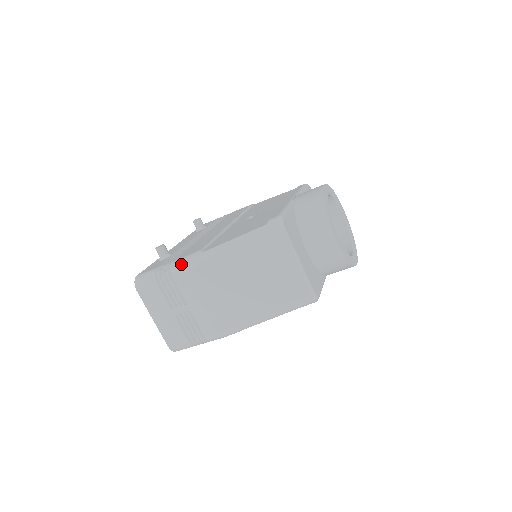
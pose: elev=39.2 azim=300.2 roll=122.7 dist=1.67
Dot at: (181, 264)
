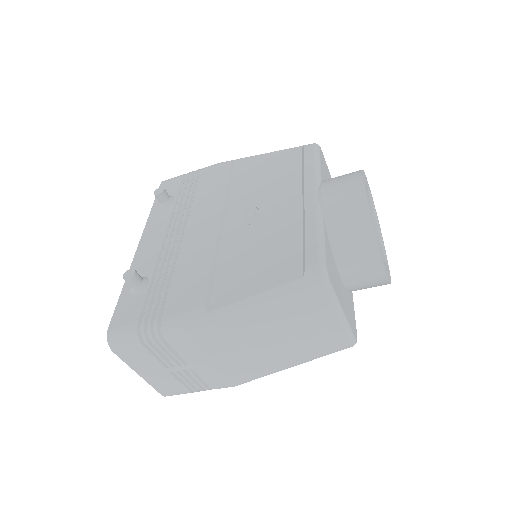
Dot at: (179, 328)
